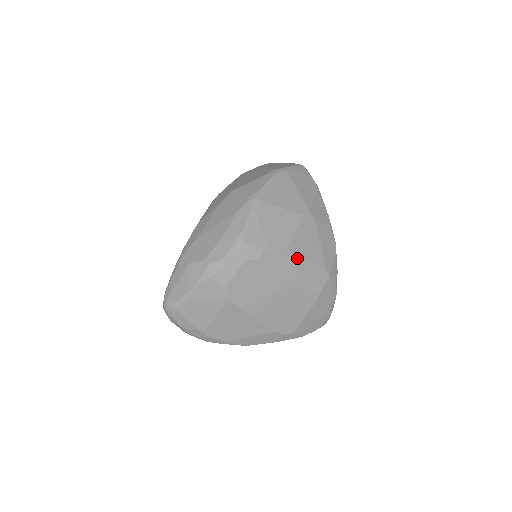
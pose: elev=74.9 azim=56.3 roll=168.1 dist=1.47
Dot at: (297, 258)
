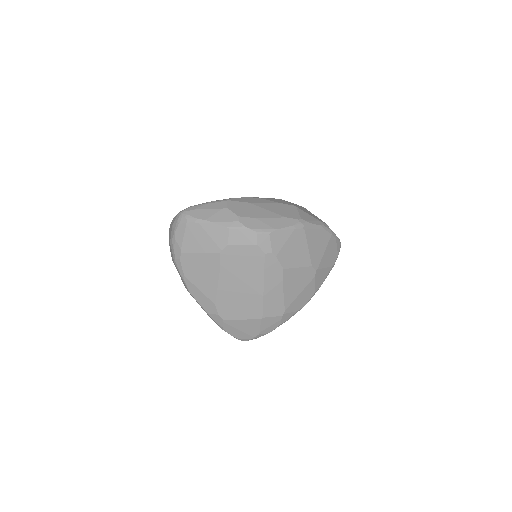
Dot at: (282, 282)
